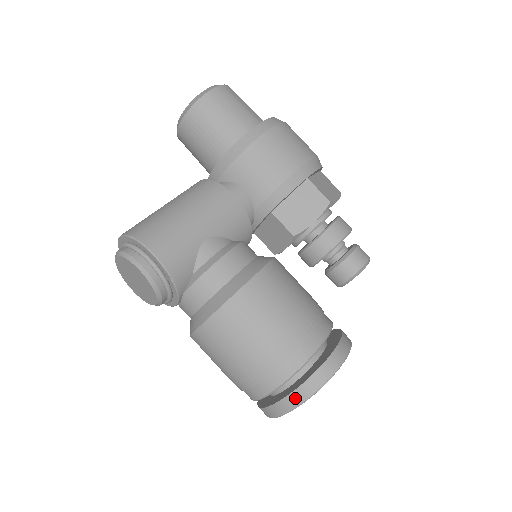
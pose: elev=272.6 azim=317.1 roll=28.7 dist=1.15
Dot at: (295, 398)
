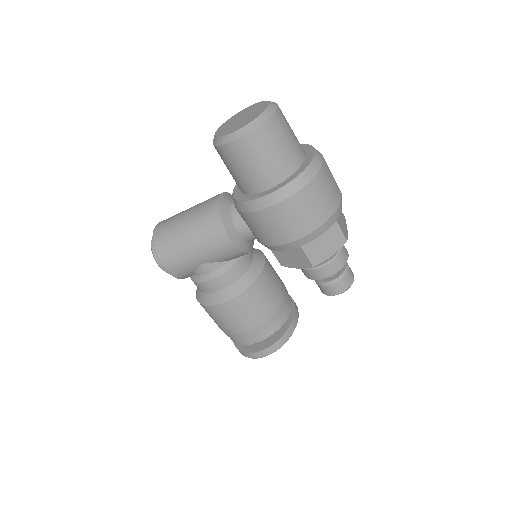
Dot at: occluded
